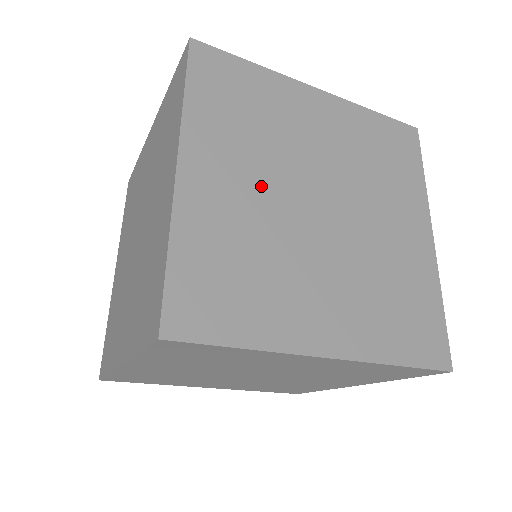
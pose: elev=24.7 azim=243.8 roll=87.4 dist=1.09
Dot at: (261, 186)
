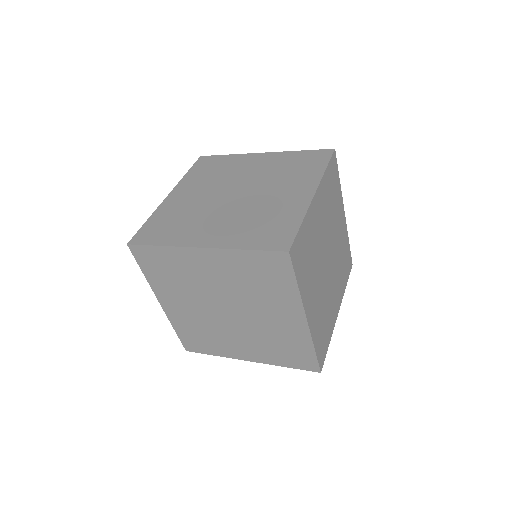
Dot at: (204, 194)
